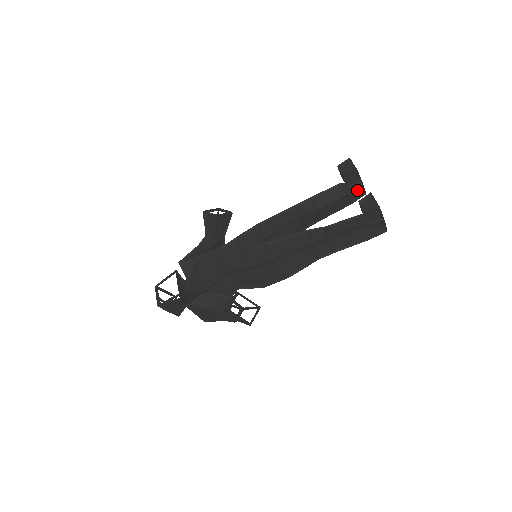
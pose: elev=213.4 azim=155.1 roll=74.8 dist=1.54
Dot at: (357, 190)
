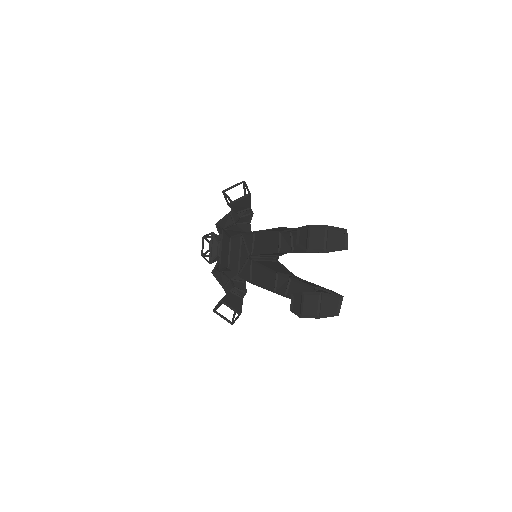
Dot at: occluded
